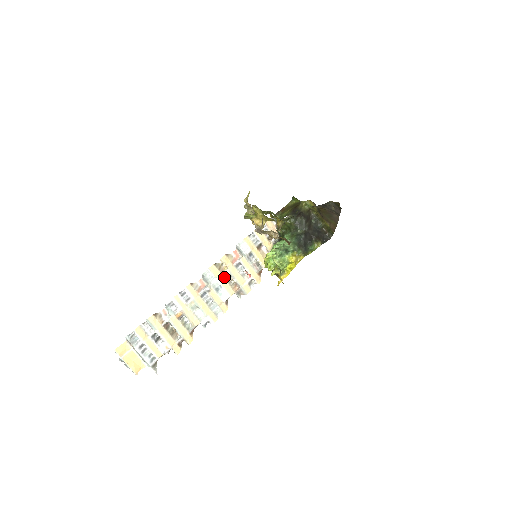
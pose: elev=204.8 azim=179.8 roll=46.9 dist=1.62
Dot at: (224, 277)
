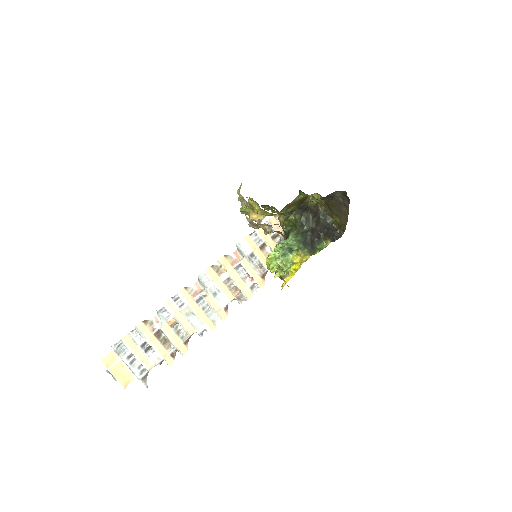
Dot at: (222, 280)
